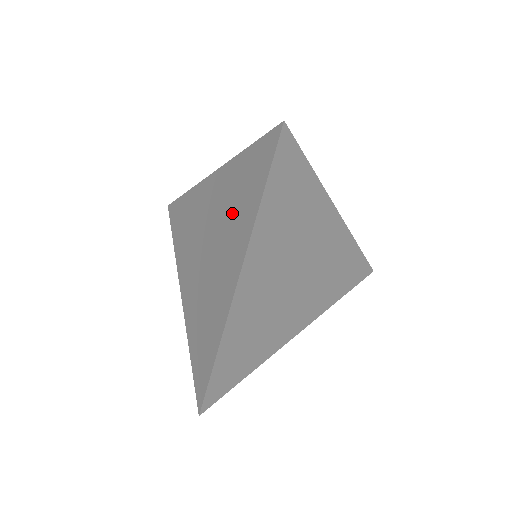
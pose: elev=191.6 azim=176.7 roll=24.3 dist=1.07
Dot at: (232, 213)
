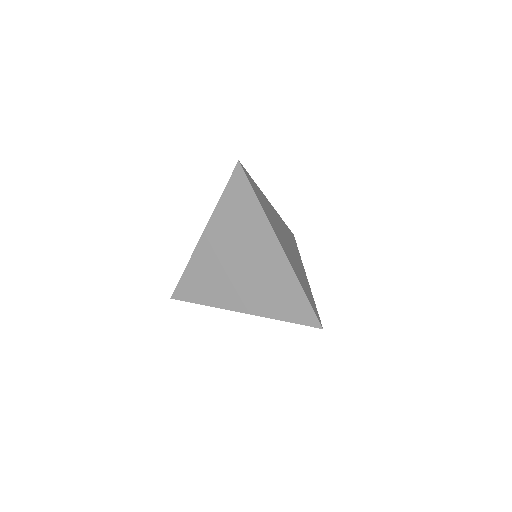
Dot at: (242, 228)
